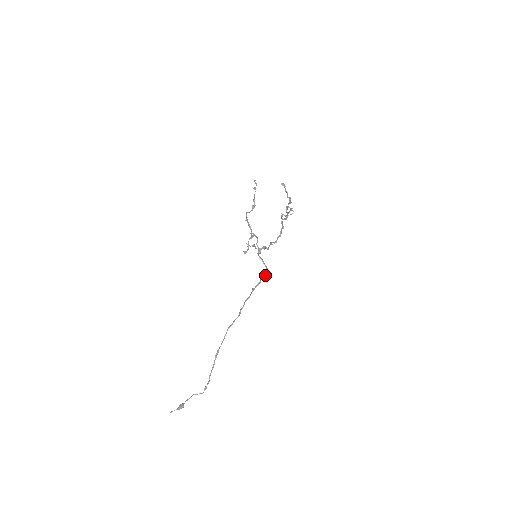
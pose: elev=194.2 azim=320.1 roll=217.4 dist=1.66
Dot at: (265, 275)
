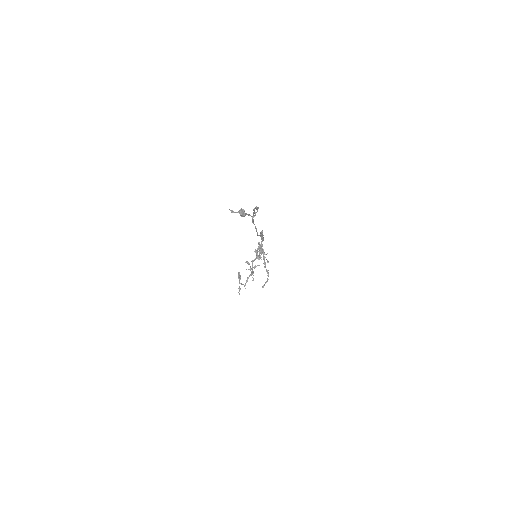
Dot at: occluded
